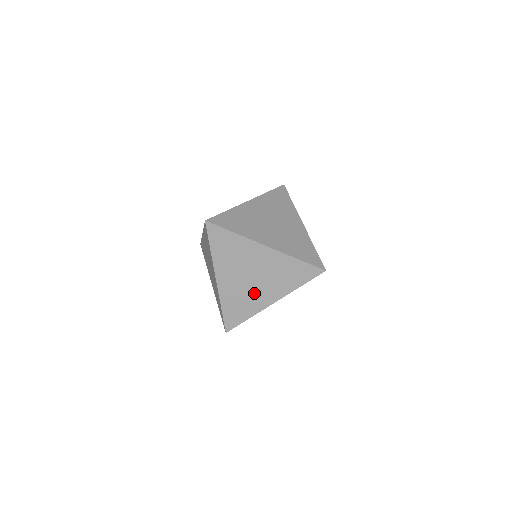
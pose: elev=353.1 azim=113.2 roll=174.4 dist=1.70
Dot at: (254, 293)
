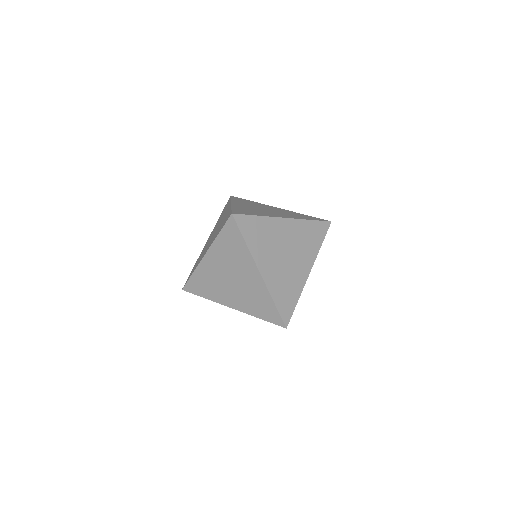
Dot at: occluded
